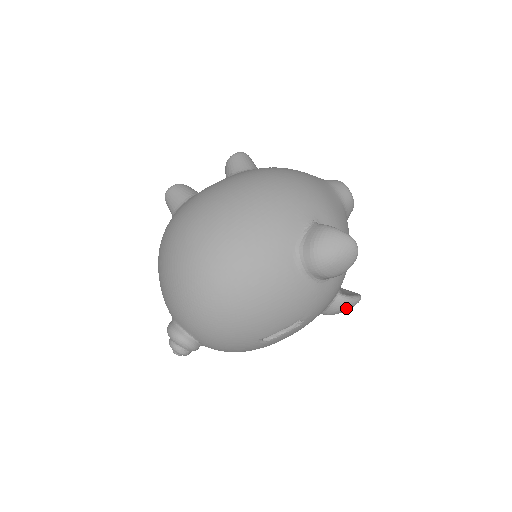
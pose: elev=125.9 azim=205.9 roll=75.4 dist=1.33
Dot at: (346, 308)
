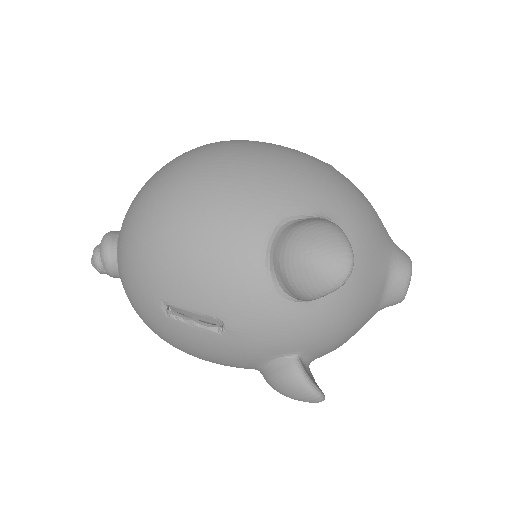
Dot at: (292, 387)
